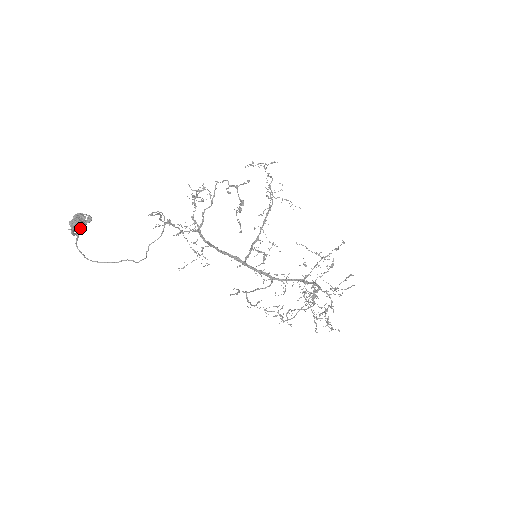
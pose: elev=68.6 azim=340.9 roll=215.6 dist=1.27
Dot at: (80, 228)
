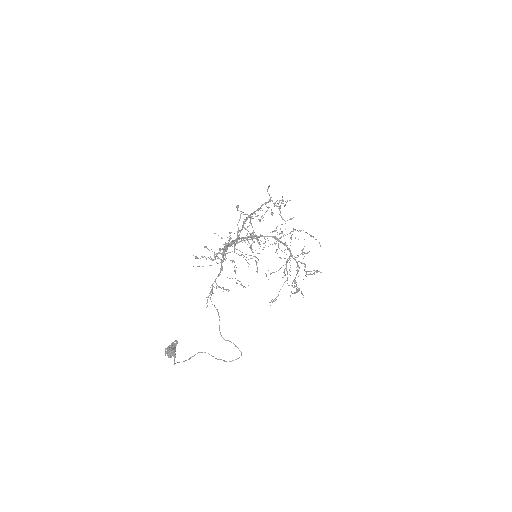
Dot at: (175, 355)
